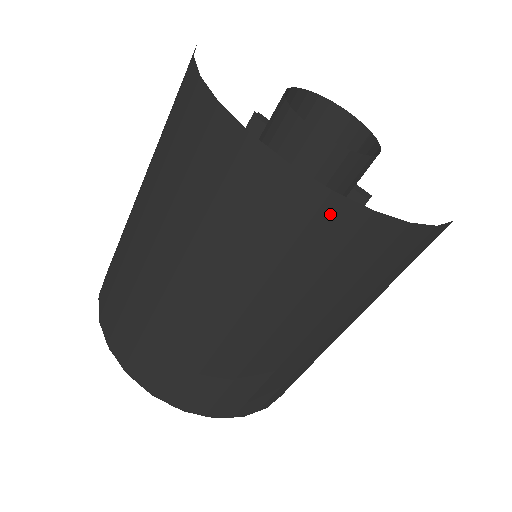
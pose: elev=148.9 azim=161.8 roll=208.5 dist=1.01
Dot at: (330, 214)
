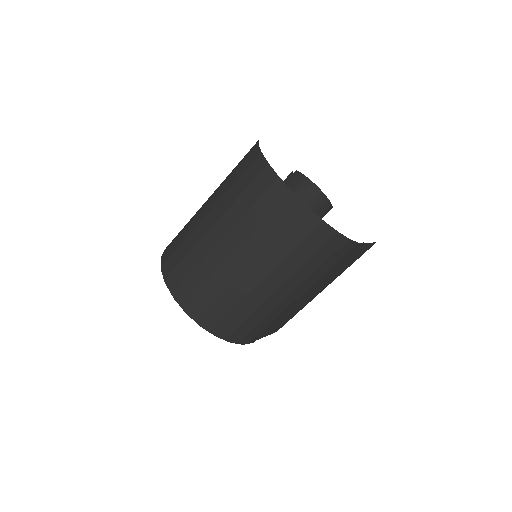
Dot at: (290, 203)
